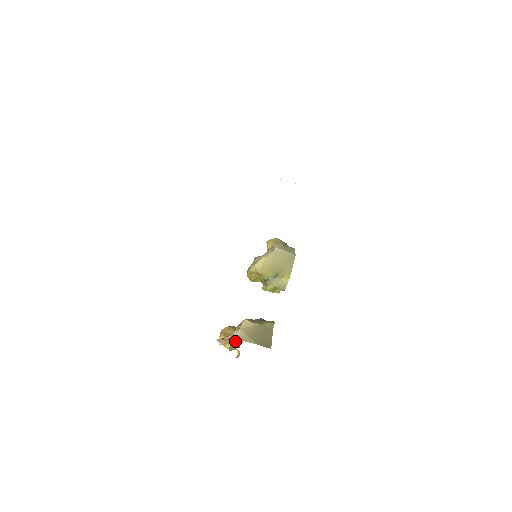
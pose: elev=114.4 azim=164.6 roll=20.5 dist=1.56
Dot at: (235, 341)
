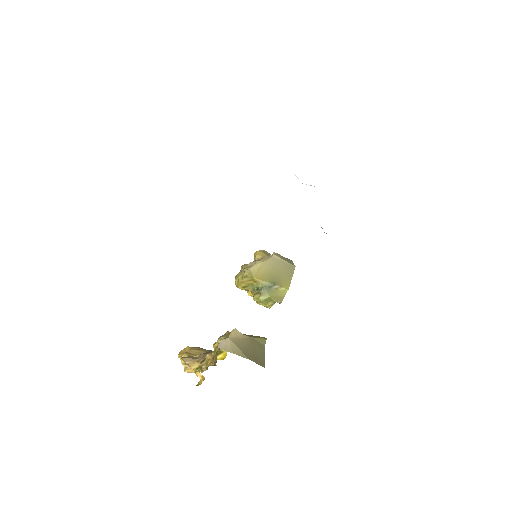
Dot at: (210, 358)
